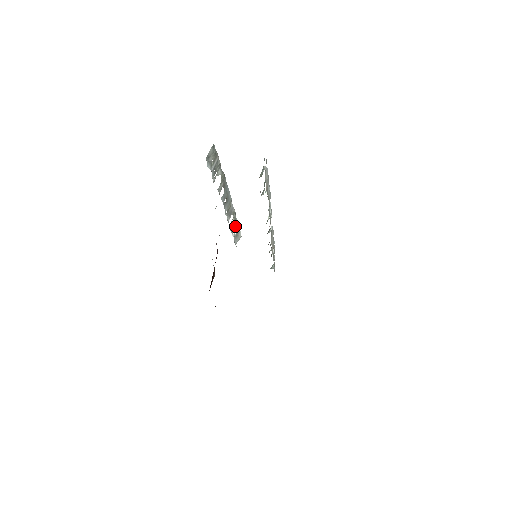
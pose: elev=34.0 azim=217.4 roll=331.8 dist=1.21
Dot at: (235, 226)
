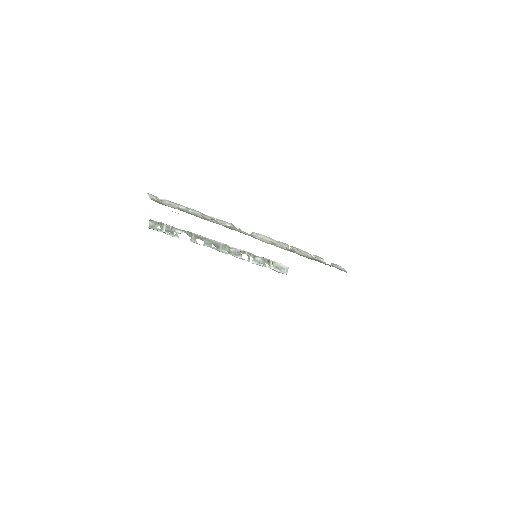
Dot at: (263, 261)
